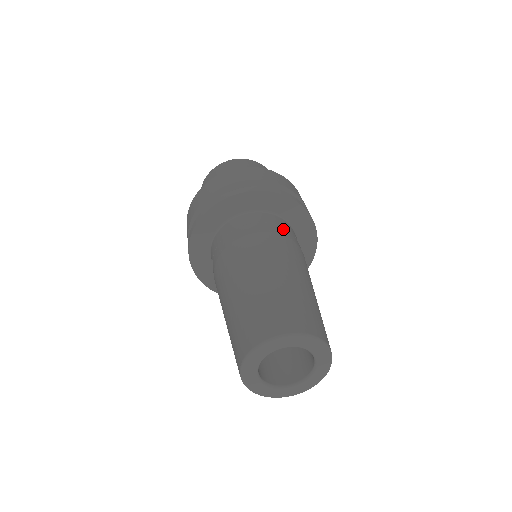
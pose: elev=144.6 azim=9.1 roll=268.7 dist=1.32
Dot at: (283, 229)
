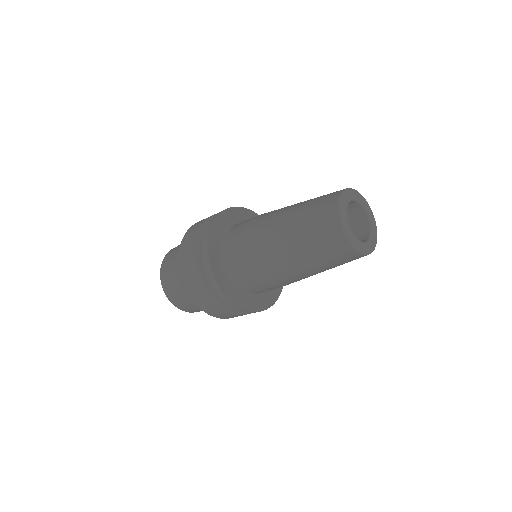
Dot at: occluded
